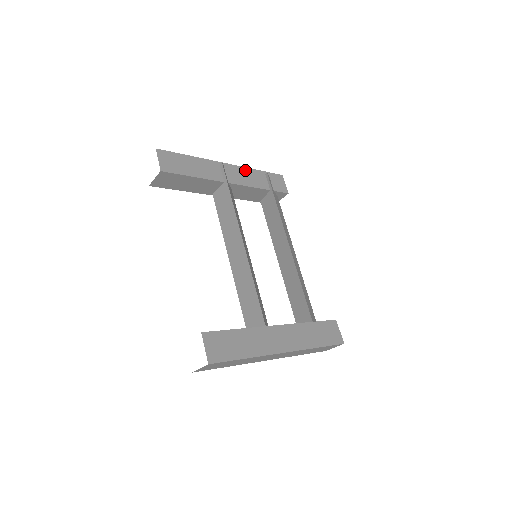
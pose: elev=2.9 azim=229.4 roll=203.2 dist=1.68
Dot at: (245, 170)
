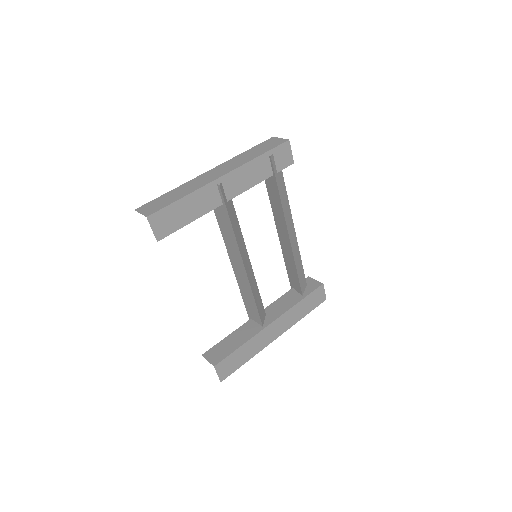
Dot at: (245, 168)
